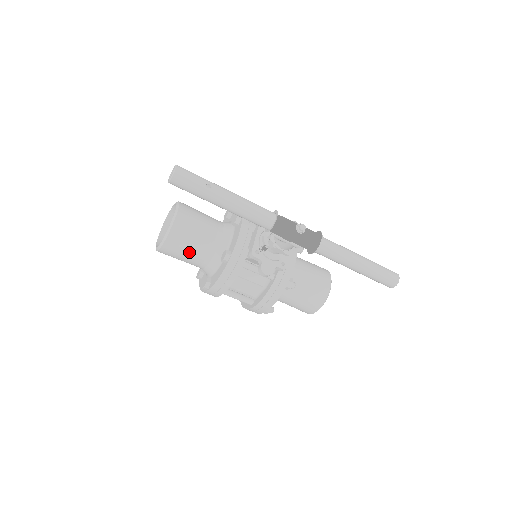
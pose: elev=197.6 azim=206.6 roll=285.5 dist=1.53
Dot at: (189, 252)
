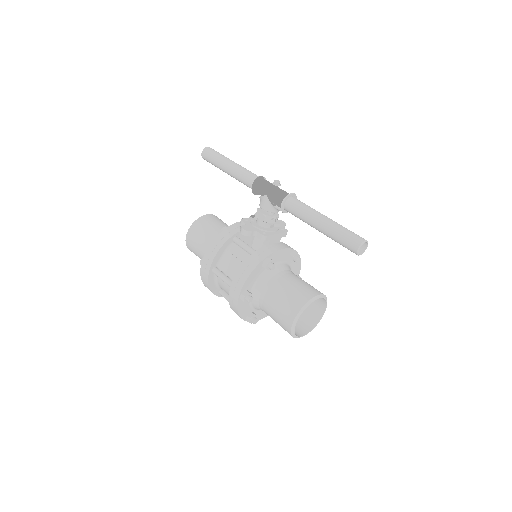
Dot at: (204, 236)
